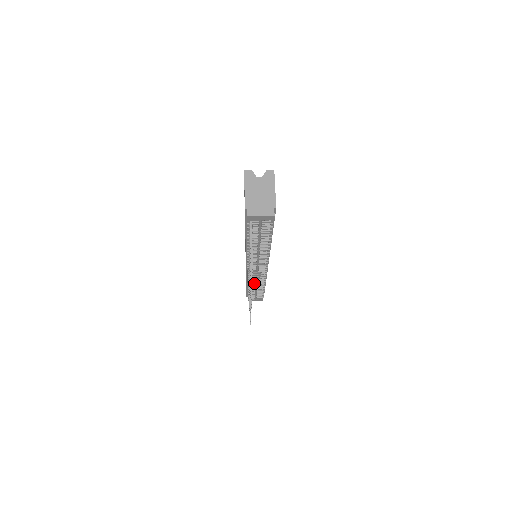
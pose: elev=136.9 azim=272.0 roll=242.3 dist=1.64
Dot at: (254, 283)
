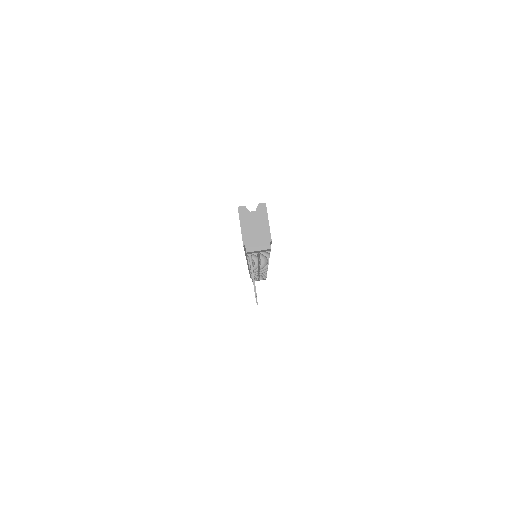
Dot at: (257, 274)
